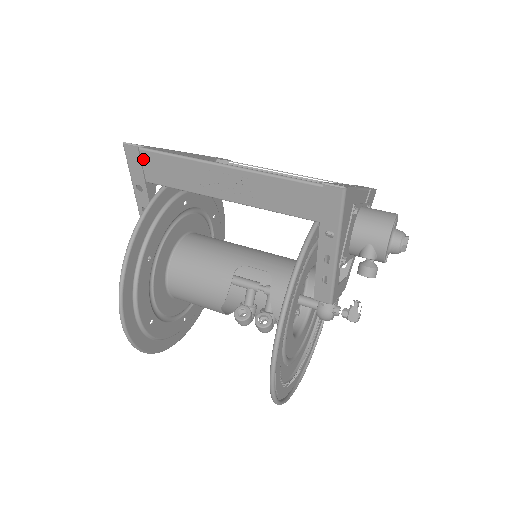
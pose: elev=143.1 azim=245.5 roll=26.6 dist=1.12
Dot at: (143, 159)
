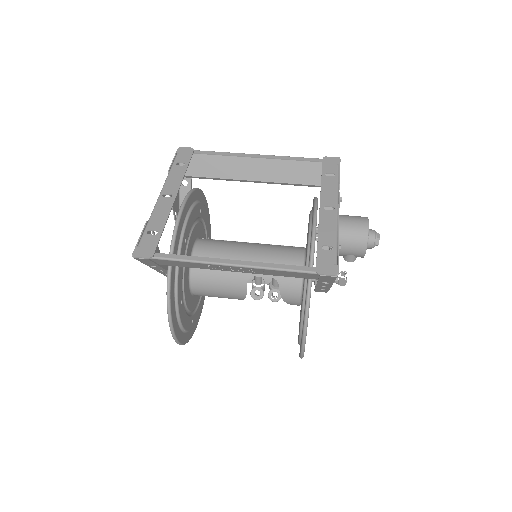
Dot at: (154, 261)
